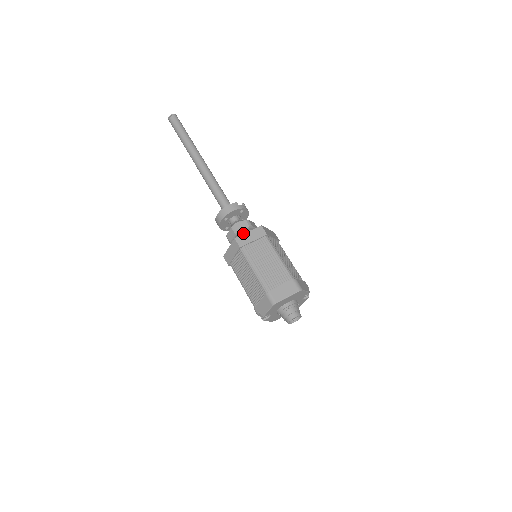
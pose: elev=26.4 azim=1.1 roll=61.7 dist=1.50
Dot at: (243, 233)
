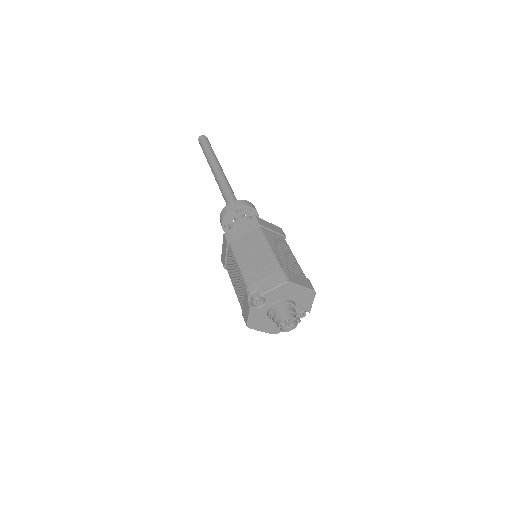
Dot at: occluded
